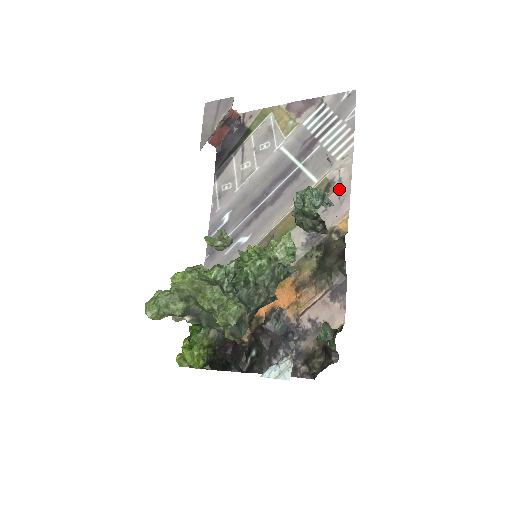
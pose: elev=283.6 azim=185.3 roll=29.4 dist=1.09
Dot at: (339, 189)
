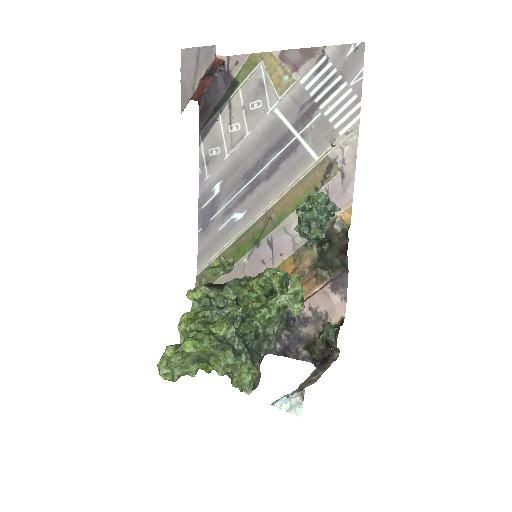
Dot at: (342, 172)
